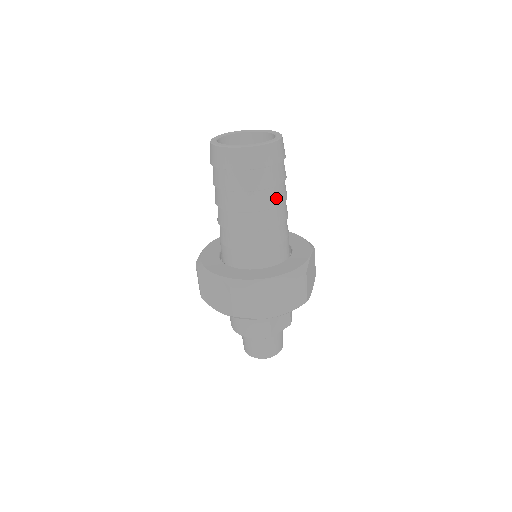
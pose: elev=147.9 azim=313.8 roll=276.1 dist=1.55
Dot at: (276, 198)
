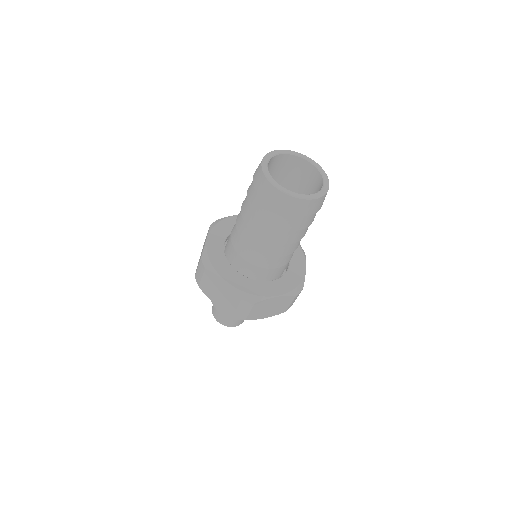
Dot at: (304, 232)
